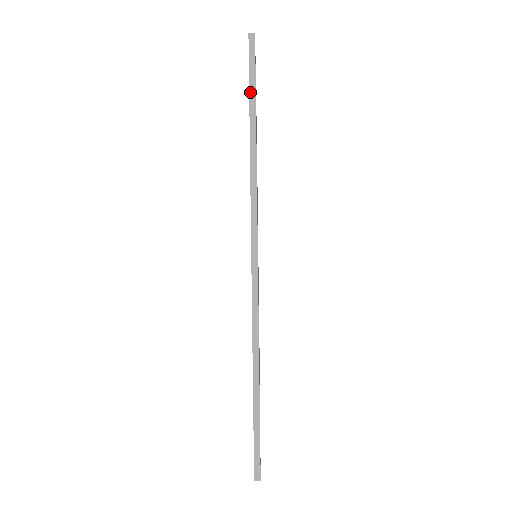
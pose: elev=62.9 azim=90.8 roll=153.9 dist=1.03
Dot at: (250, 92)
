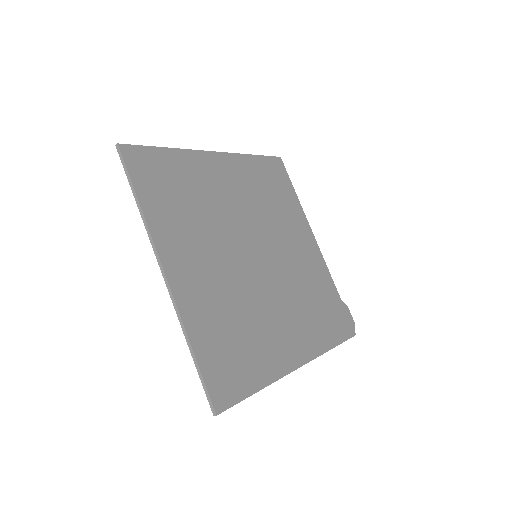
Dot at: (127, 178)
